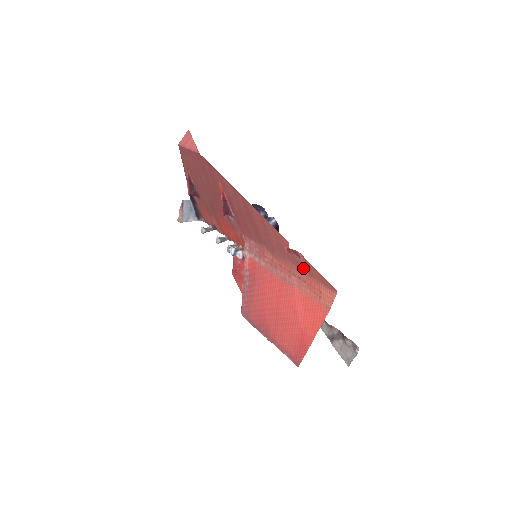
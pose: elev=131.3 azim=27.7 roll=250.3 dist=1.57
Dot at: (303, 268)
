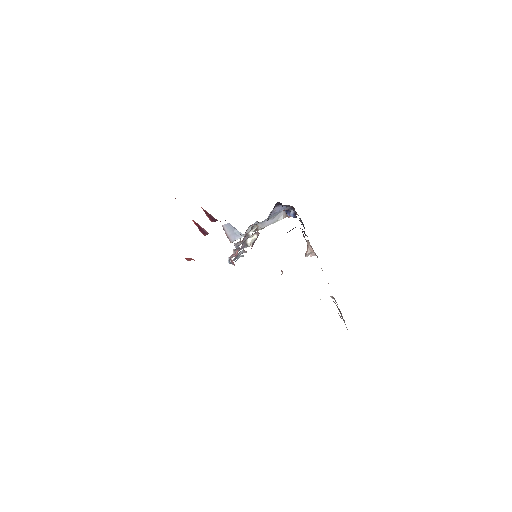
Dot at: occluded
